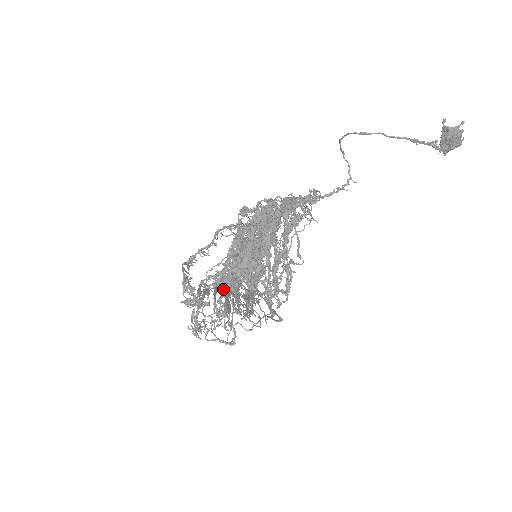
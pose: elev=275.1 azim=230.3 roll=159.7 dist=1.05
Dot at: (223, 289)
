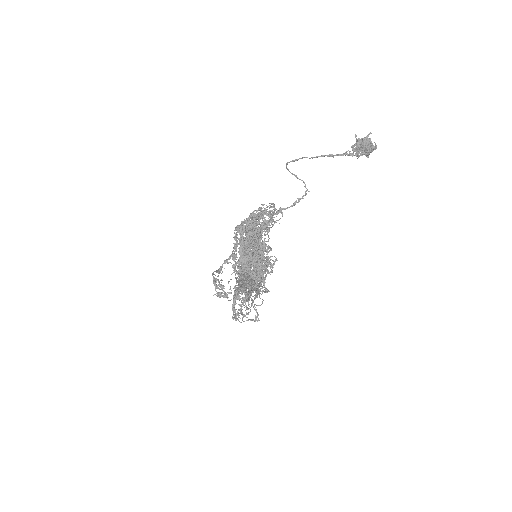
Dot at: (239, 282)
